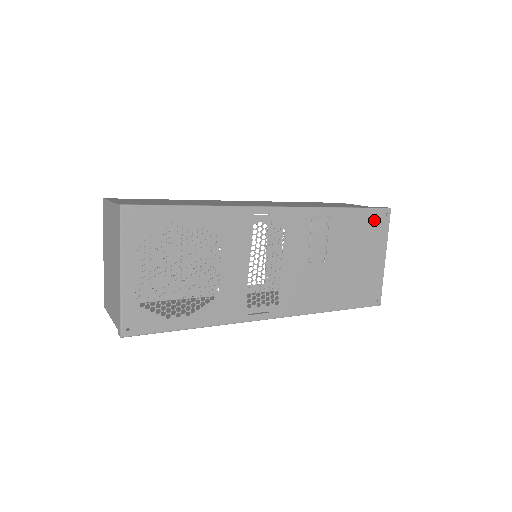
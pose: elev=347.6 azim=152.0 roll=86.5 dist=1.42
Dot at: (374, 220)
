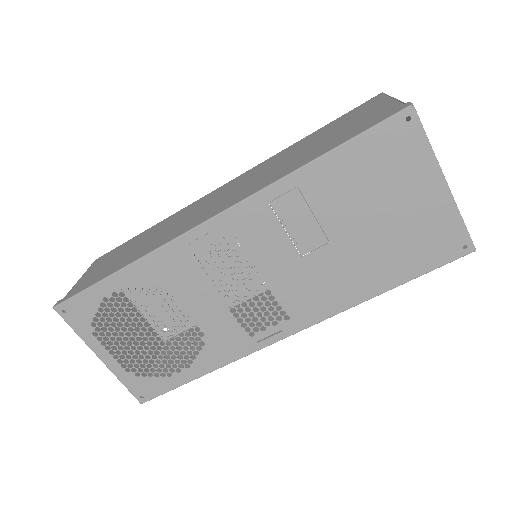
Dot at: (386, 143)
